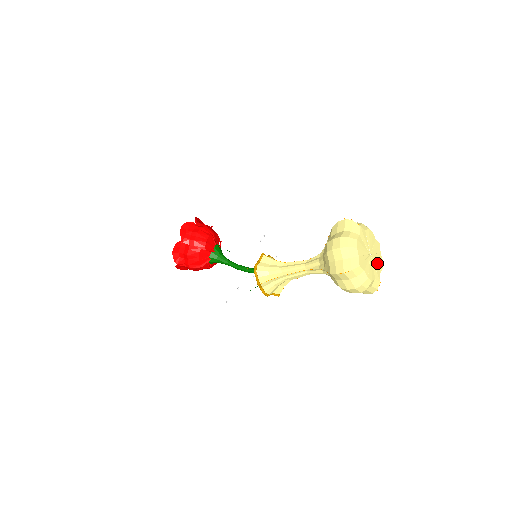
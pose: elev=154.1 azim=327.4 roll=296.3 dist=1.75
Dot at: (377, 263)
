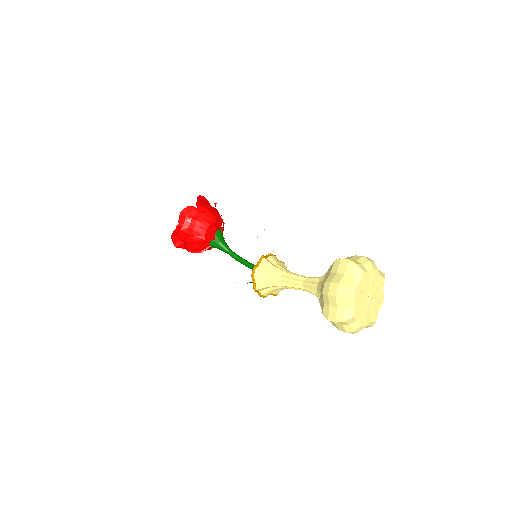
Dot at: (376, 302)
